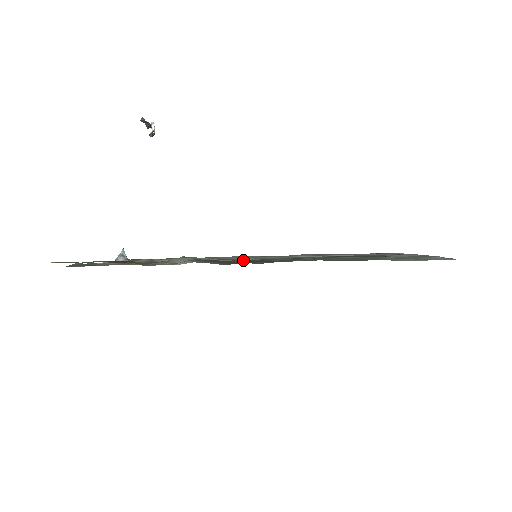
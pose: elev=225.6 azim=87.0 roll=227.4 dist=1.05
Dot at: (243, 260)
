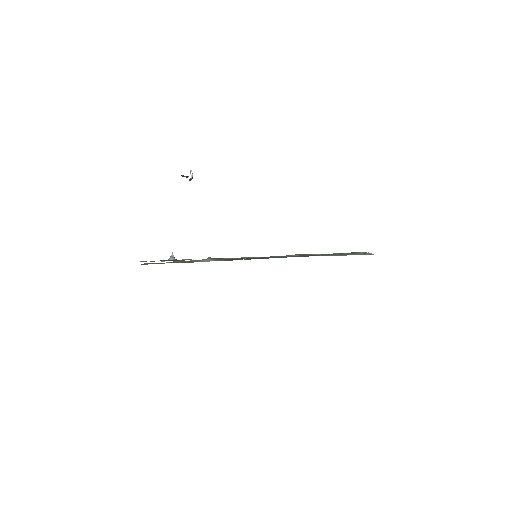
Dot at: (245, 258)
